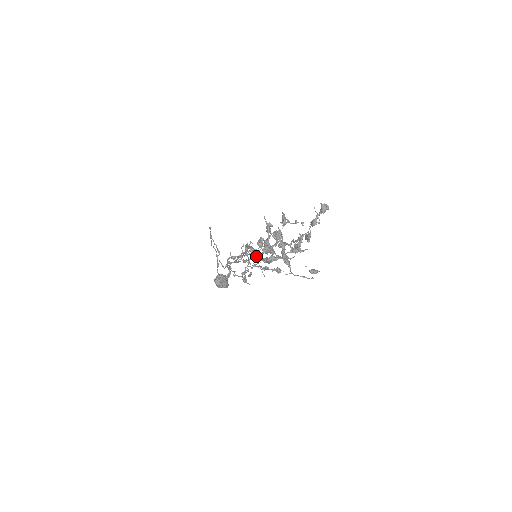
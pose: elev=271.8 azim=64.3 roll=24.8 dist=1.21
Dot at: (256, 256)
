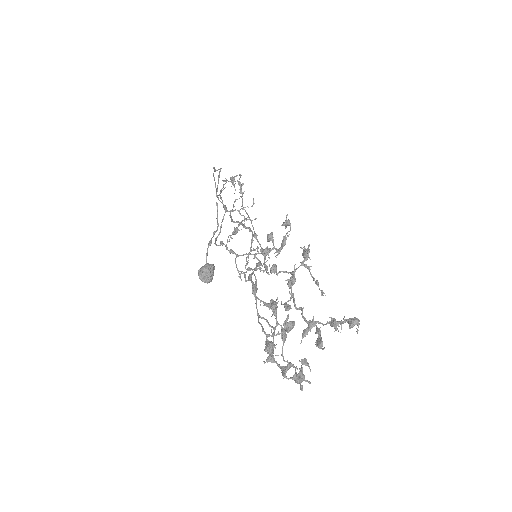
Dot at: occluded
